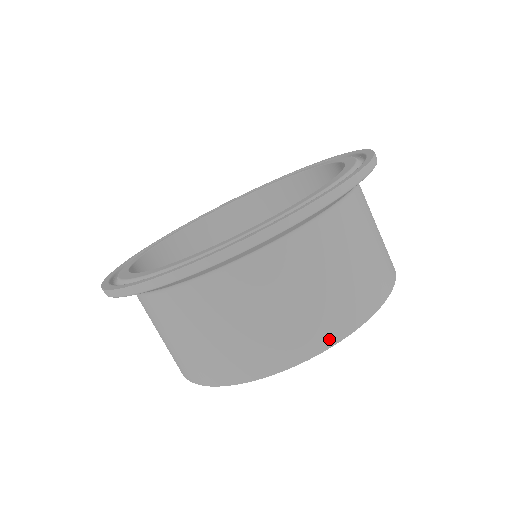
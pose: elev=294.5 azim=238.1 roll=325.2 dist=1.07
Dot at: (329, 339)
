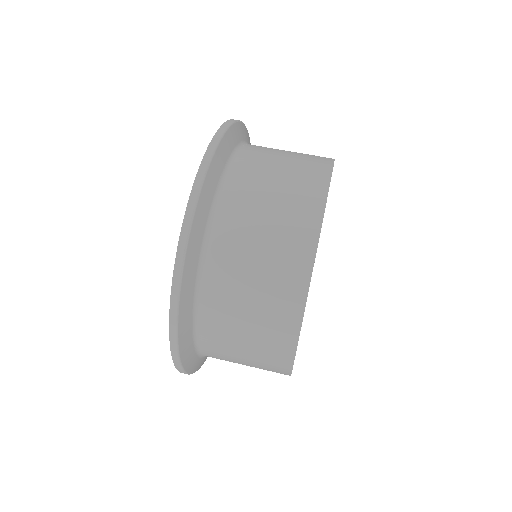
Dot at: (290, 344)
